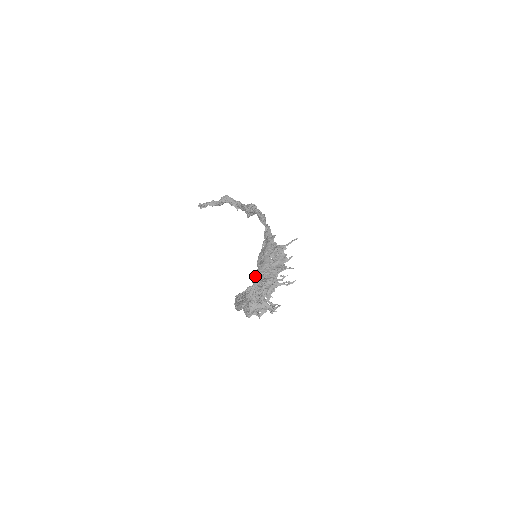
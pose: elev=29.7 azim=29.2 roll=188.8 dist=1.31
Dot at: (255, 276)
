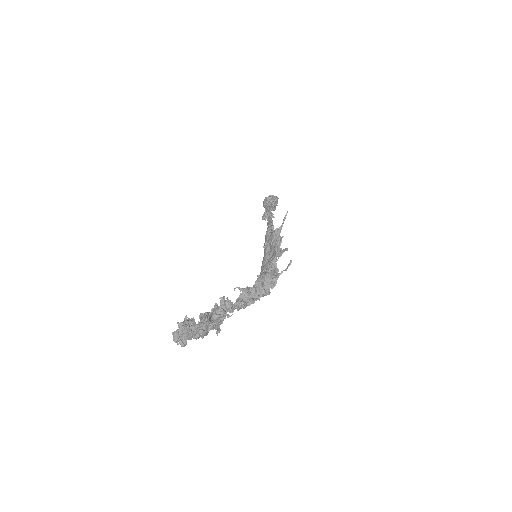
Dot at: occluded
